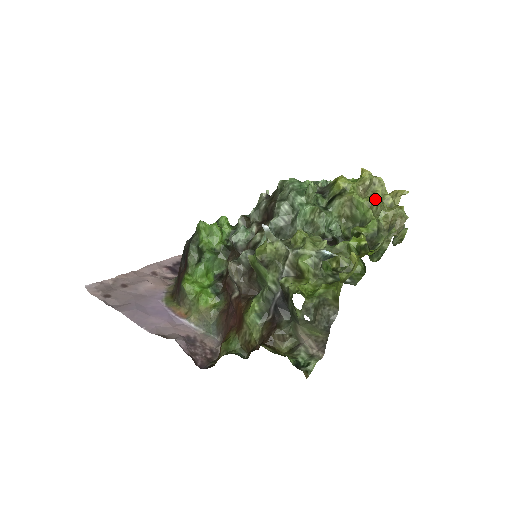
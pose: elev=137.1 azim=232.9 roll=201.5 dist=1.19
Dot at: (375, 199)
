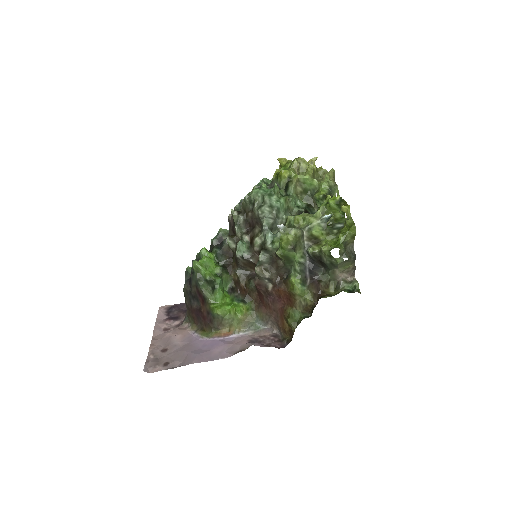
Dot at: (312, 171)
